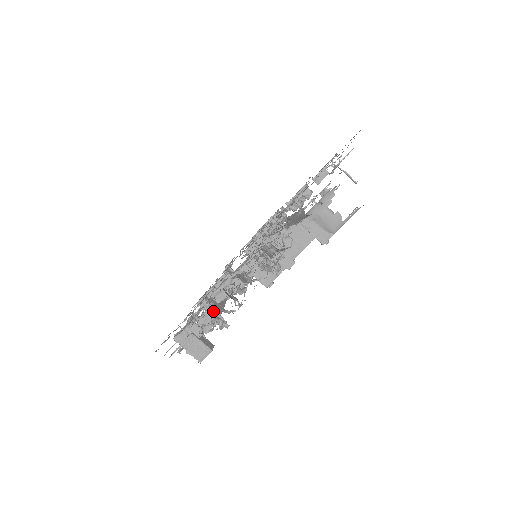
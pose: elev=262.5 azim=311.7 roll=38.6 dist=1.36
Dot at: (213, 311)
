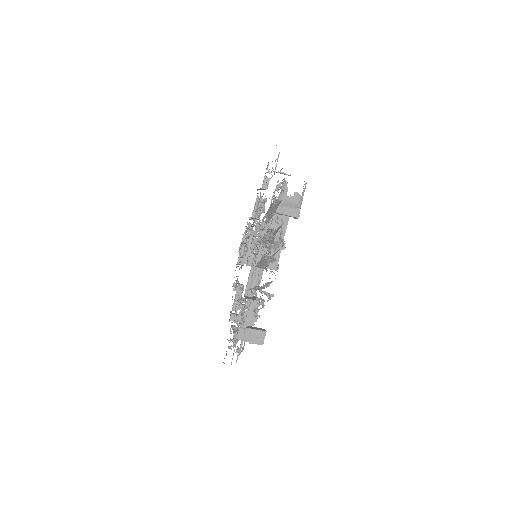
Dot at: occluded
